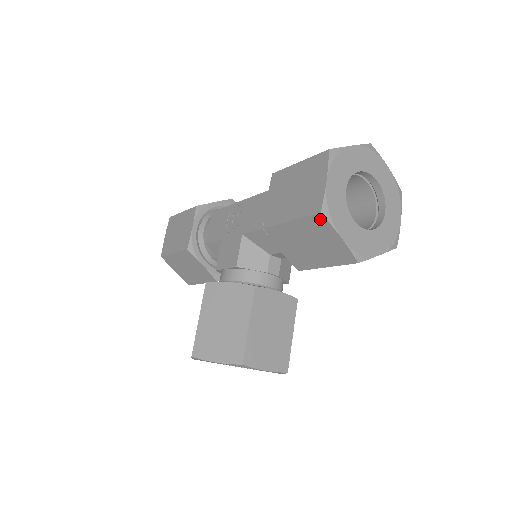
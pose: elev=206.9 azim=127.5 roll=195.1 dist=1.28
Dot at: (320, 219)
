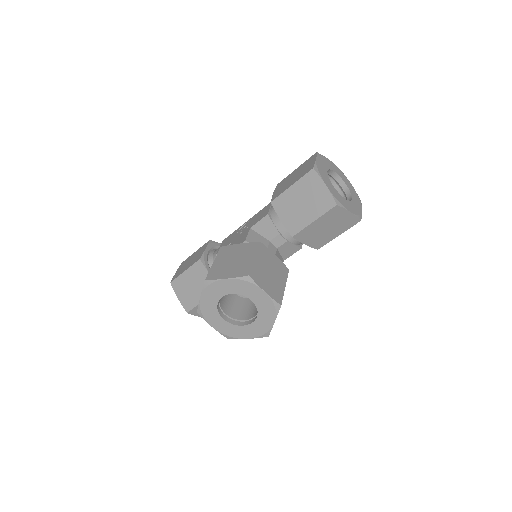
Dot at: (312, 174)
